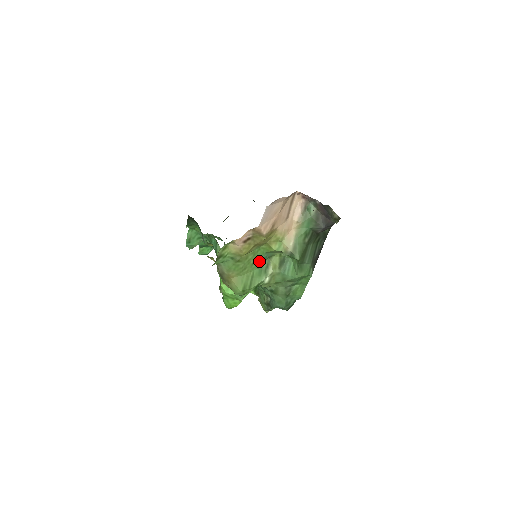
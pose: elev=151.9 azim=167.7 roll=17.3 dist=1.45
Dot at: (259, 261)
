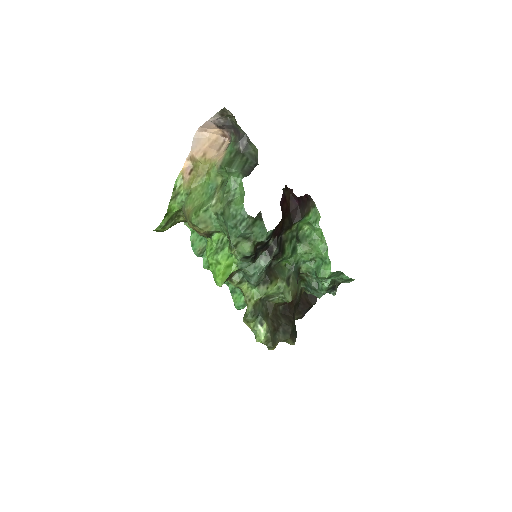
Dot at: (207, 192)
